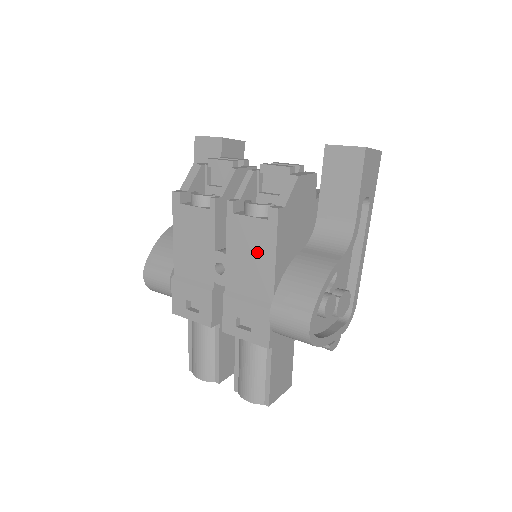
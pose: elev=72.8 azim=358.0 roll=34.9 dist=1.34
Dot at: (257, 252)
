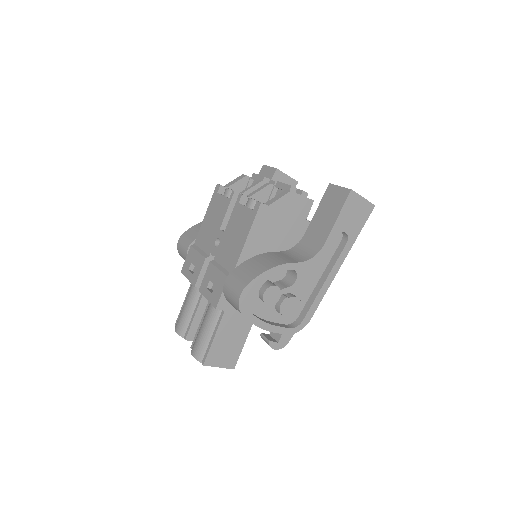
Dot at: (239, 233)
